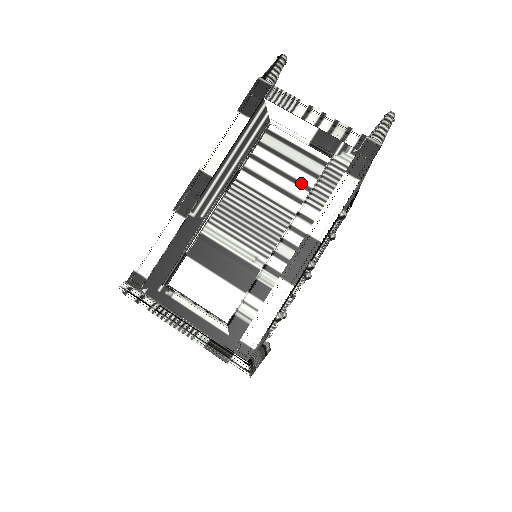
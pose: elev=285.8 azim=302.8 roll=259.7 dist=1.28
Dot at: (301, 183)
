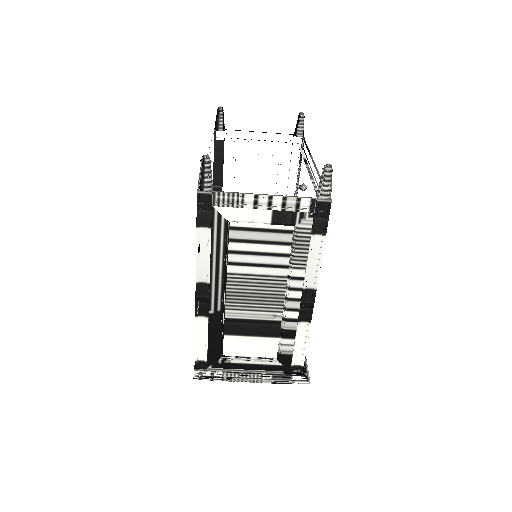
Dot at: (280, 254)
